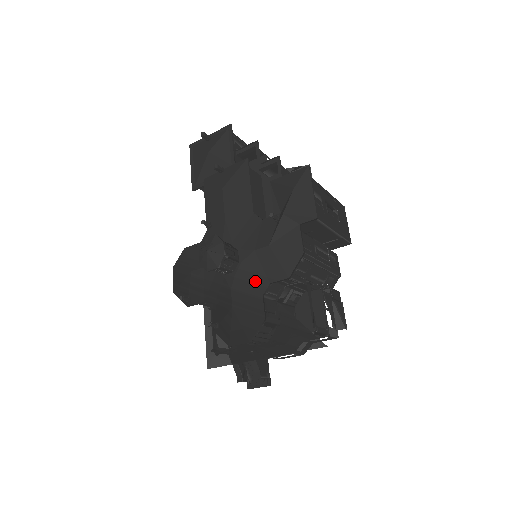
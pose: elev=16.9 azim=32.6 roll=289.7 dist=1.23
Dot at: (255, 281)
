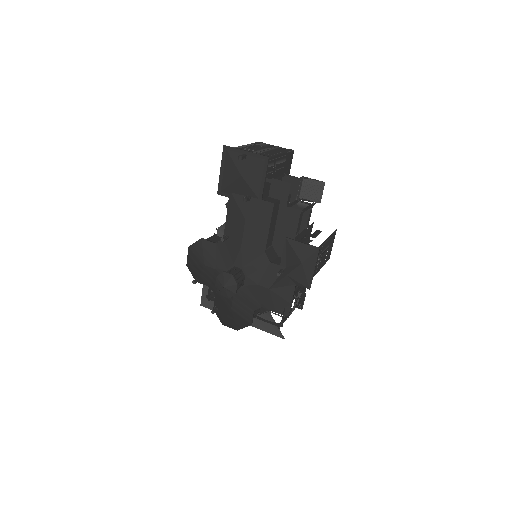
Dot at: (252, 301)
